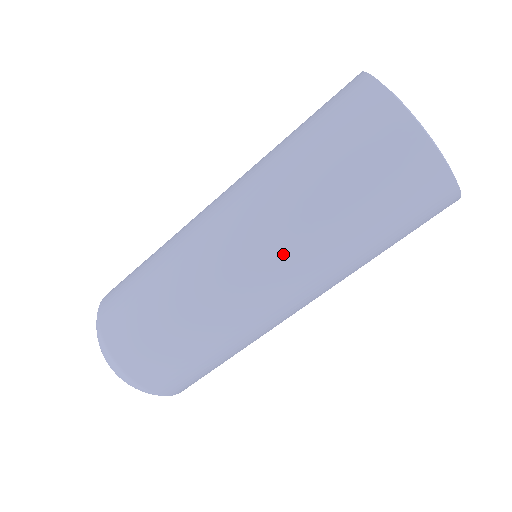
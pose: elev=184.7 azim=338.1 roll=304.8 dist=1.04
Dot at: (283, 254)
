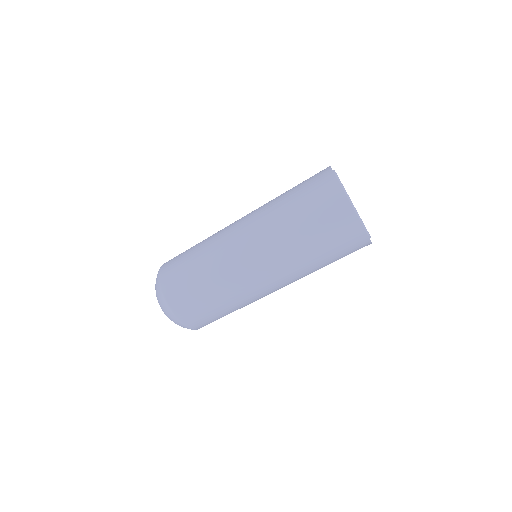
Dot at: (262, 239)
